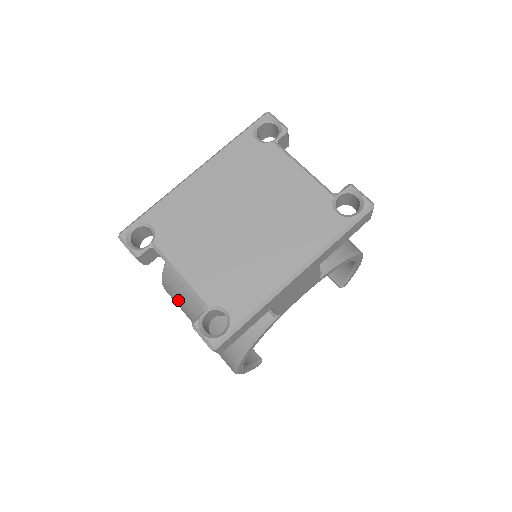
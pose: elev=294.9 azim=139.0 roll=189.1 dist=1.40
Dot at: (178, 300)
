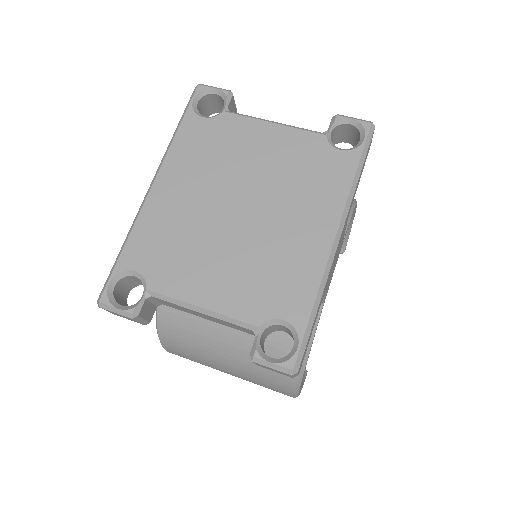
Dot at: (191, 352)
